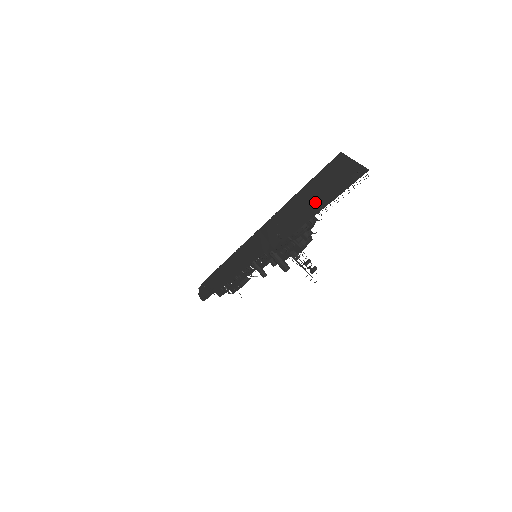
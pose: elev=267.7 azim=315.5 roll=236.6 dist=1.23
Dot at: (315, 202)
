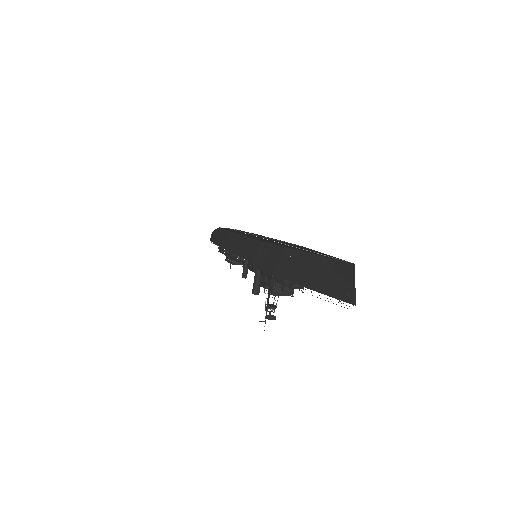
Dot at: (306, 275)
